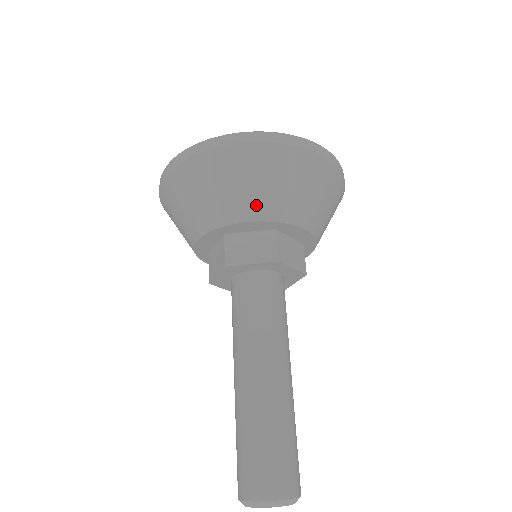
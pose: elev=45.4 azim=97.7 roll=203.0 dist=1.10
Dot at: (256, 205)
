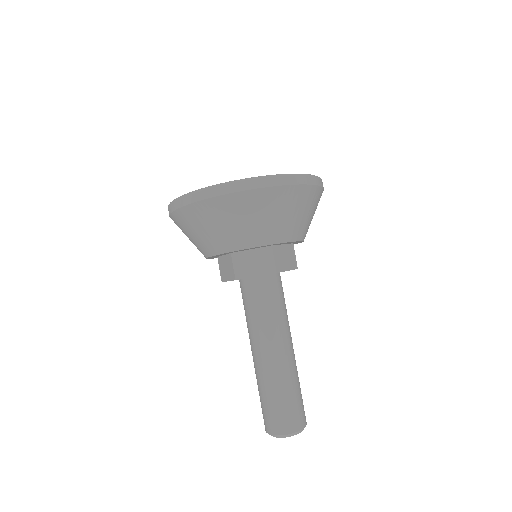
Dot at: (255, 236)
